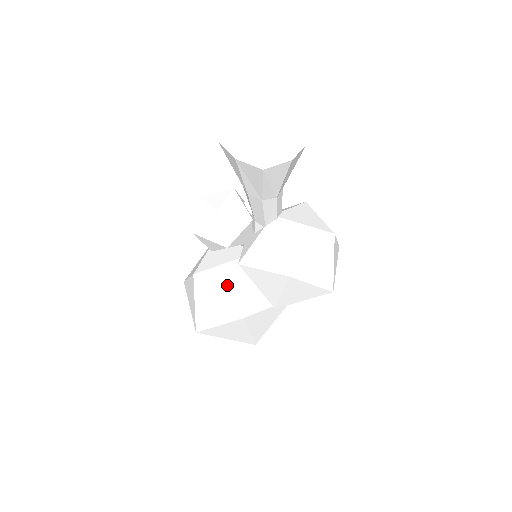
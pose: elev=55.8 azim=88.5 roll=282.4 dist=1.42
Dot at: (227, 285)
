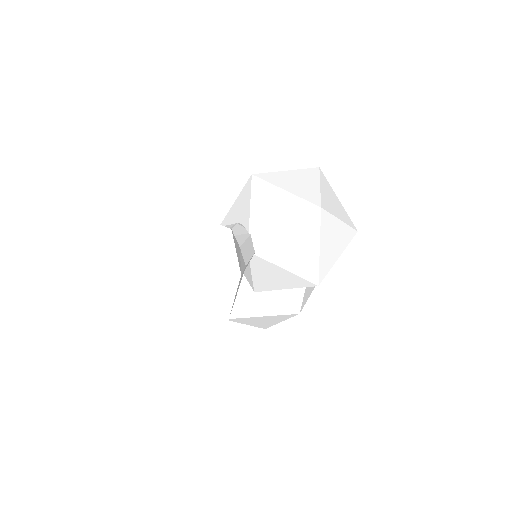
Dot at: (260, 304)
